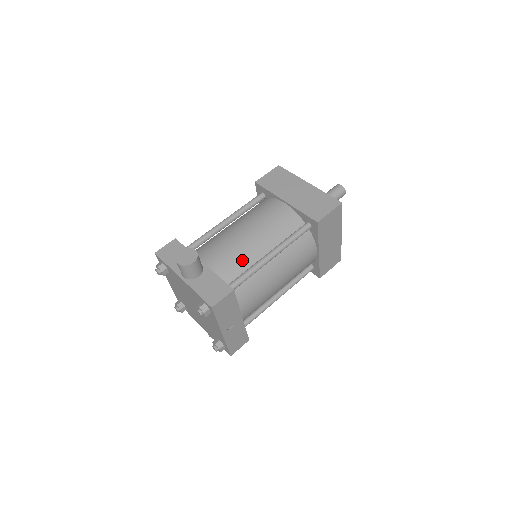
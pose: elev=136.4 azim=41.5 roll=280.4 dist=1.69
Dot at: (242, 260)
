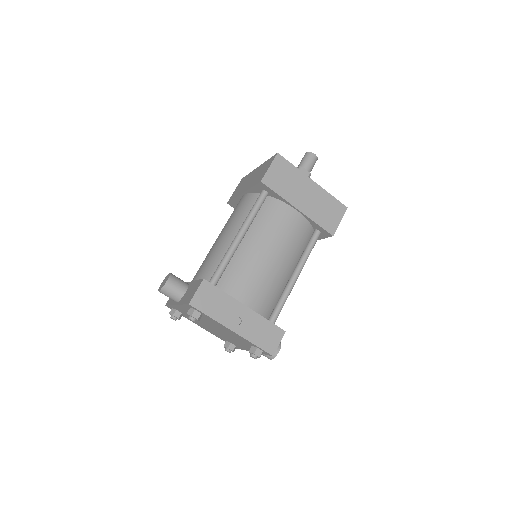
Dot at: (218, 258)
